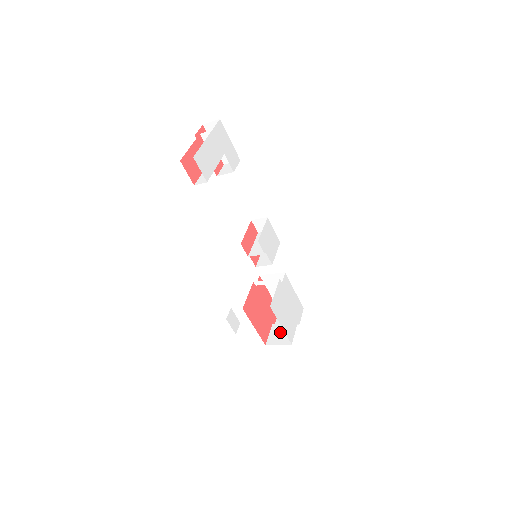
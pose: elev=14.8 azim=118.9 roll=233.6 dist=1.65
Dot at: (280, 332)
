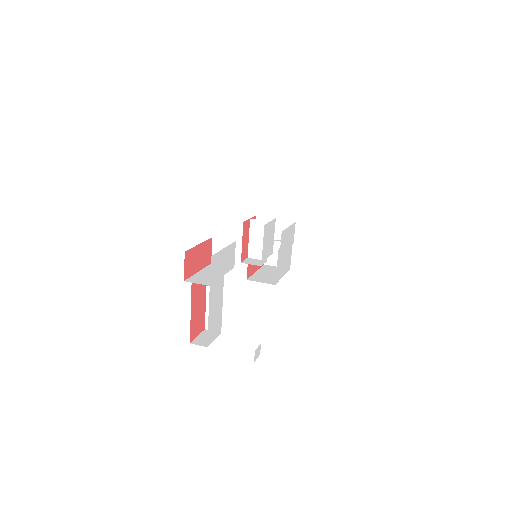
Dot at: (276, 252)
